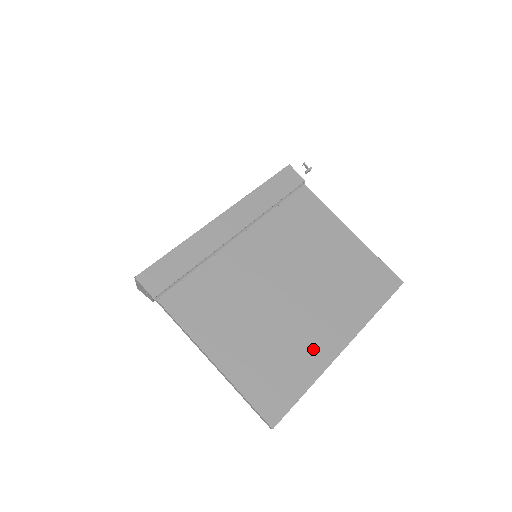
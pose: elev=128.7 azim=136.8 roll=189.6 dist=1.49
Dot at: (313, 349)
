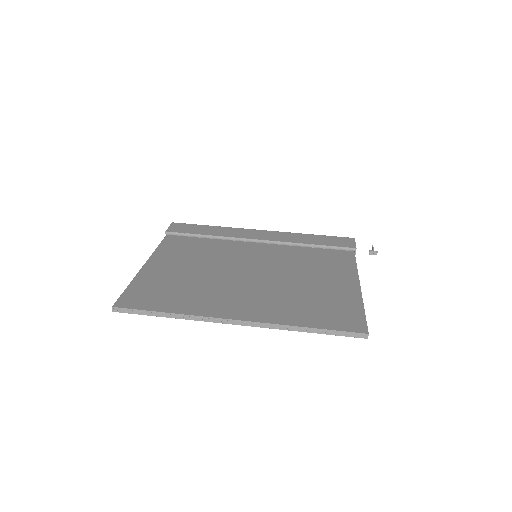
Dot at: (211, 303)
